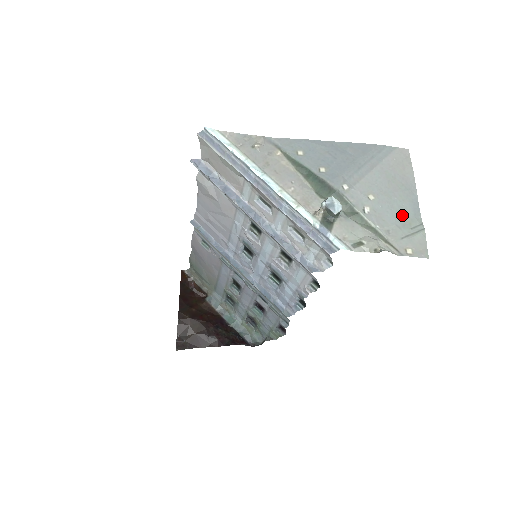
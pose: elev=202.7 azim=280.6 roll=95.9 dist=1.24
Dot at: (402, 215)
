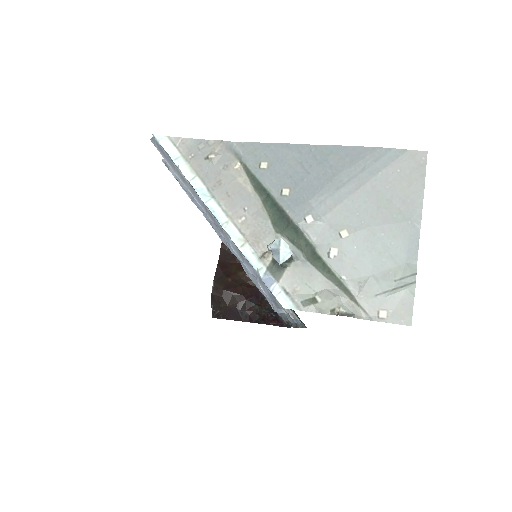
Dot at: (386, 260)
